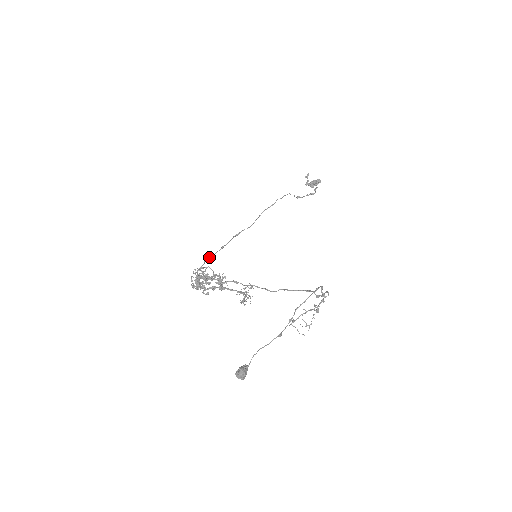
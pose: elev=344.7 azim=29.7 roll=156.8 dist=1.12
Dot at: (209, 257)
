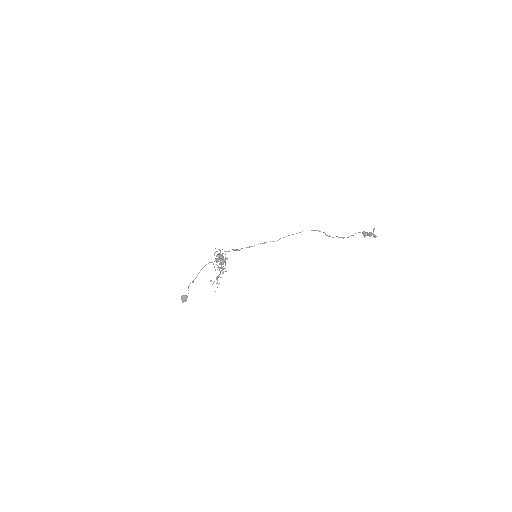
Dot at: occluded
